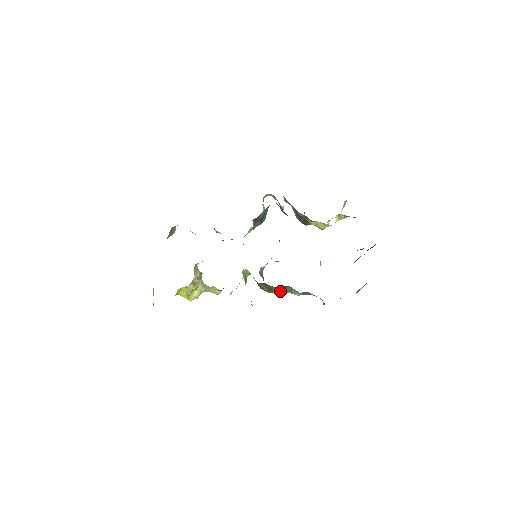
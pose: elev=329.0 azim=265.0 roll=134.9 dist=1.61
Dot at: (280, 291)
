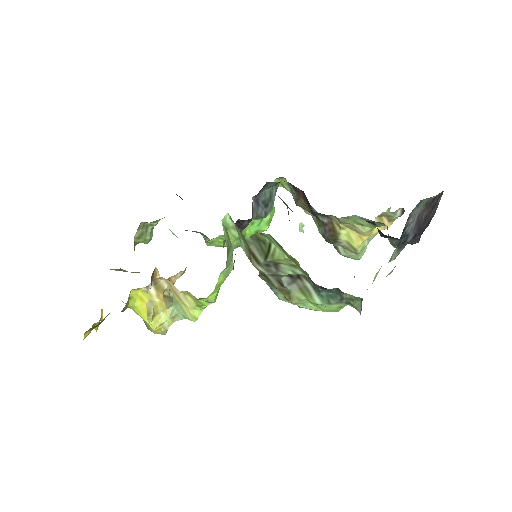
Dot at: (289, 296)
